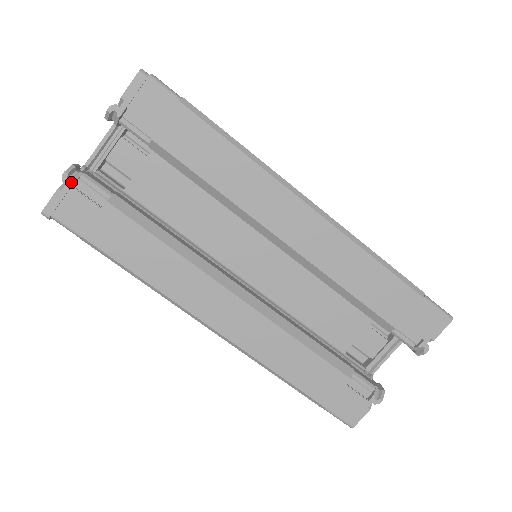
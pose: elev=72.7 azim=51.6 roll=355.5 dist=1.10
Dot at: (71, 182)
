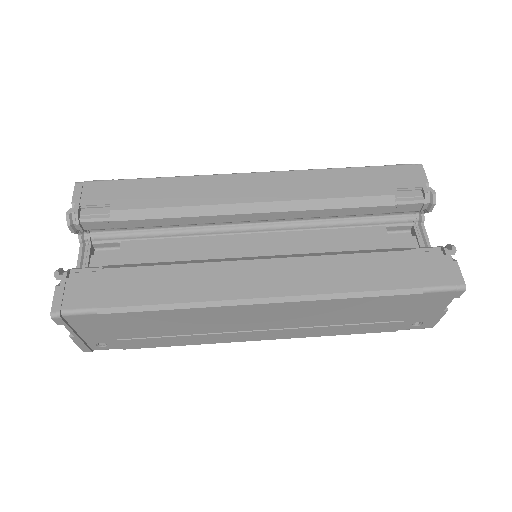
Dot at: (64, 275)
